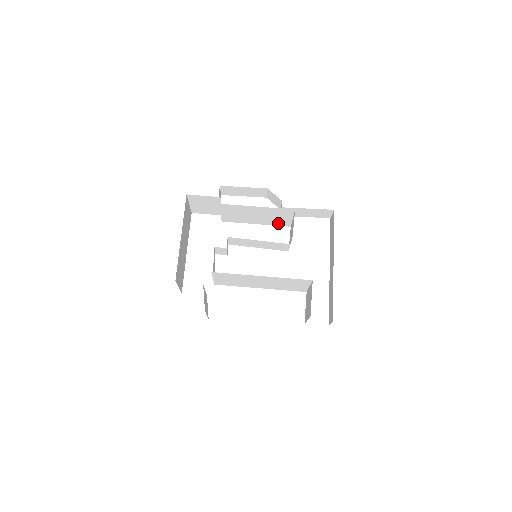
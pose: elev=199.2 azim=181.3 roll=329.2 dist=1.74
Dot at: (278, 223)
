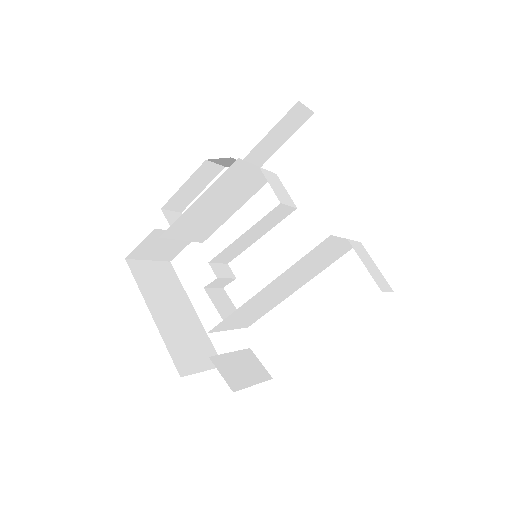
Dot at: (256, 186)
